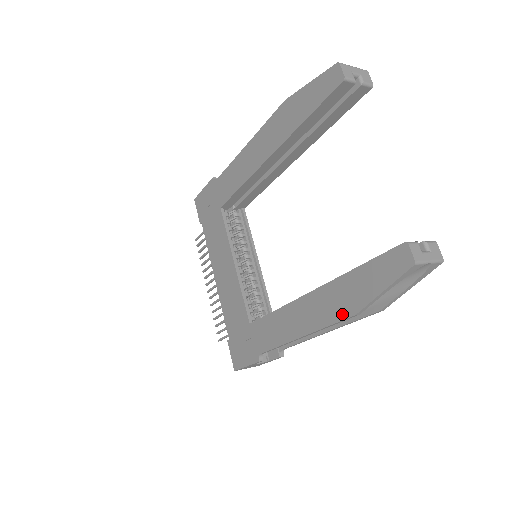
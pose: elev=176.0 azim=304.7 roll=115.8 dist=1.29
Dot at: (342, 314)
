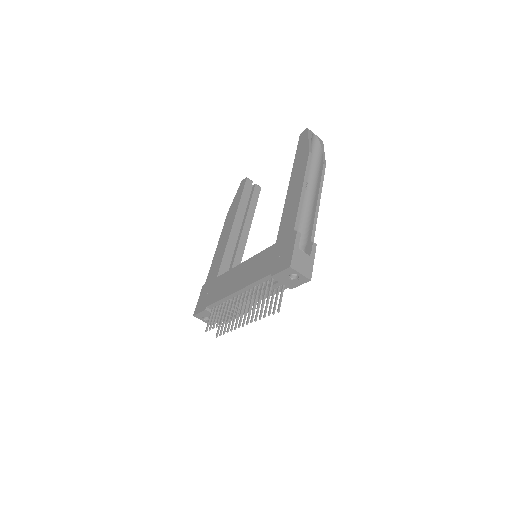
Dot at: (306, 159)
